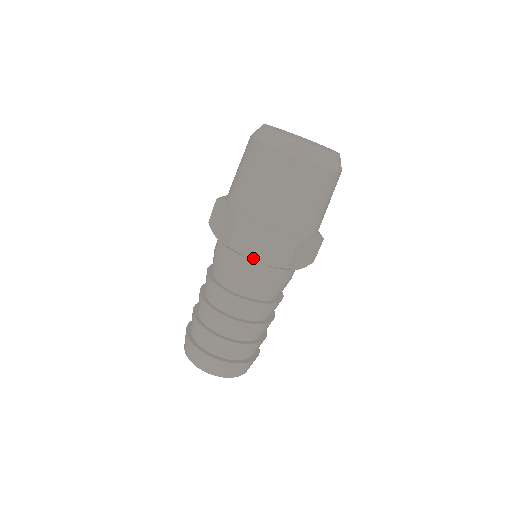
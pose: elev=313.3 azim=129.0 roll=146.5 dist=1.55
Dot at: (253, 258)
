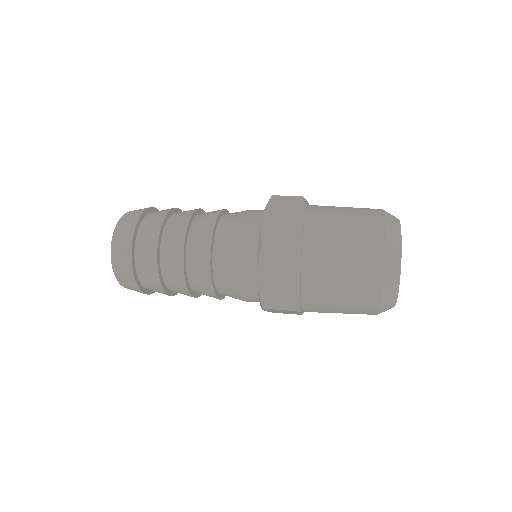
Dot at: (260, 272)
